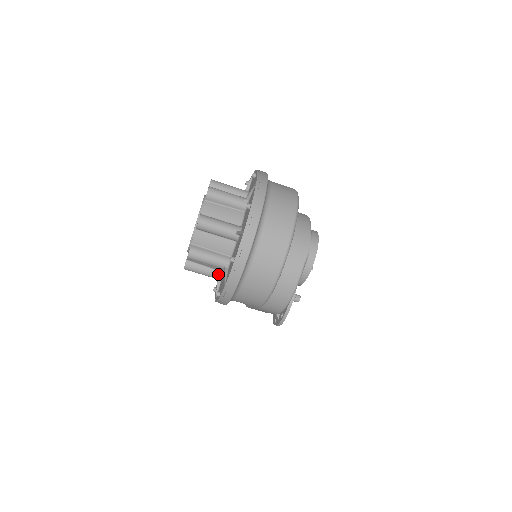
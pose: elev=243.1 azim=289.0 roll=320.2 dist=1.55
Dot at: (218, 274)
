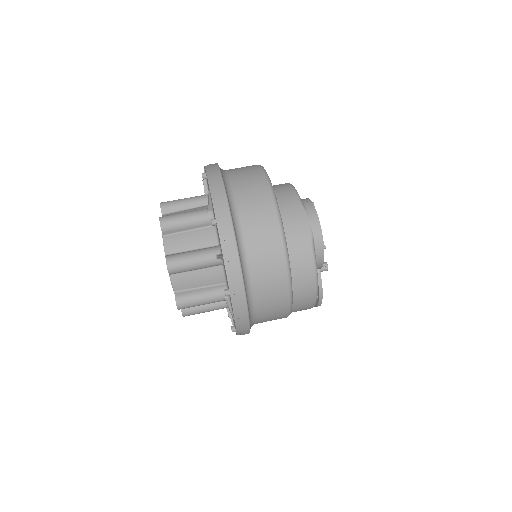
Dot at: (223, 304)
